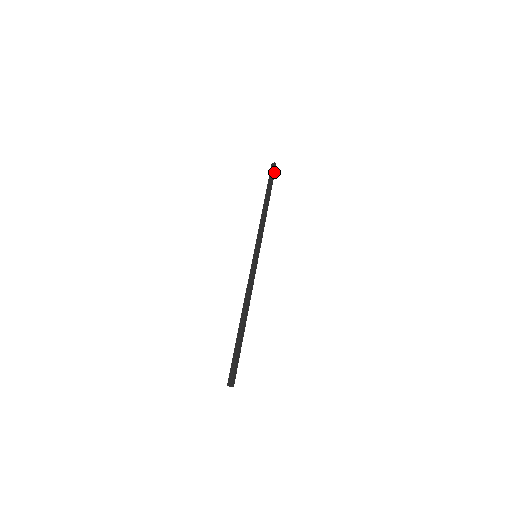
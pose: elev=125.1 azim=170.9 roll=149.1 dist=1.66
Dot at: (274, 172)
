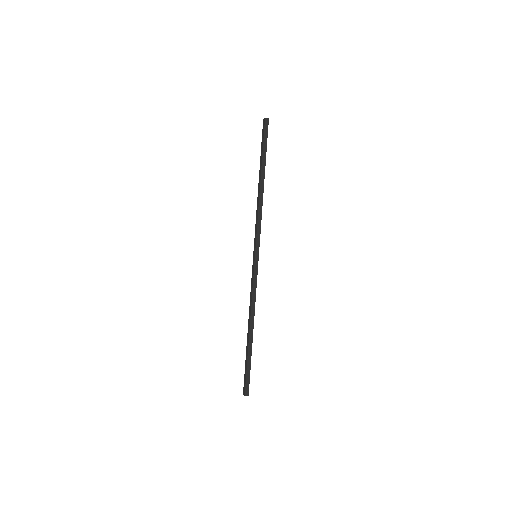
Dot at: (266, 133)
